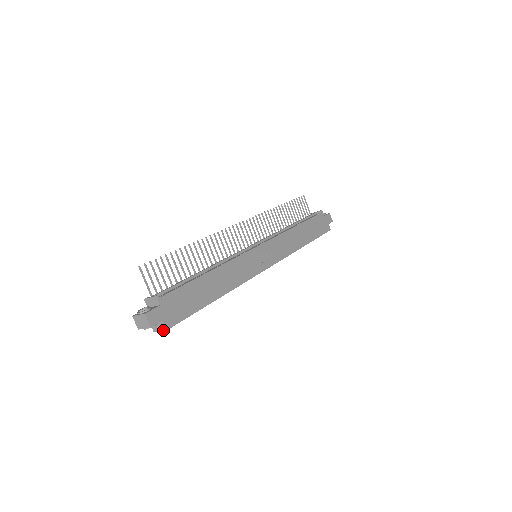
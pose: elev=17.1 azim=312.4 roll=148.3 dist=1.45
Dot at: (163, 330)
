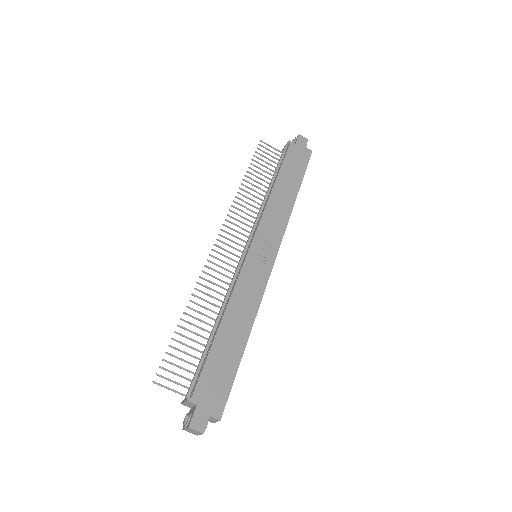
Dot at: occluded
